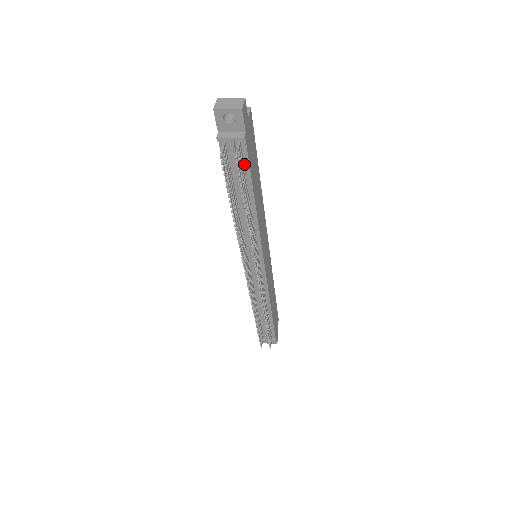
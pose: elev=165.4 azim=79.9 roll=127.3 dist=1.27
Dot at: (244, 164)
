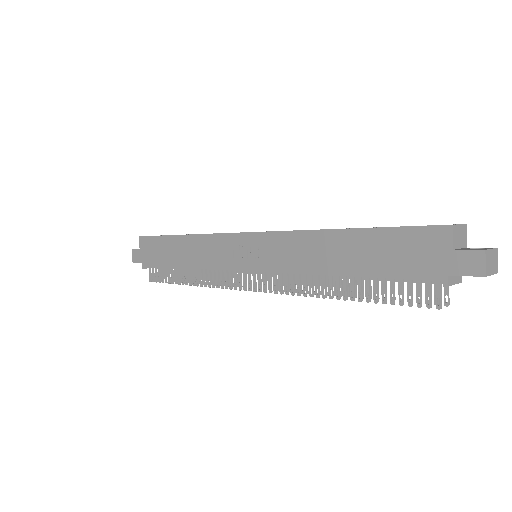
Dot at: occluded
